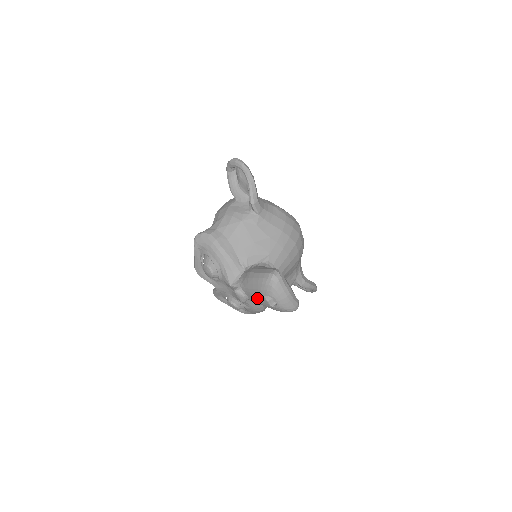
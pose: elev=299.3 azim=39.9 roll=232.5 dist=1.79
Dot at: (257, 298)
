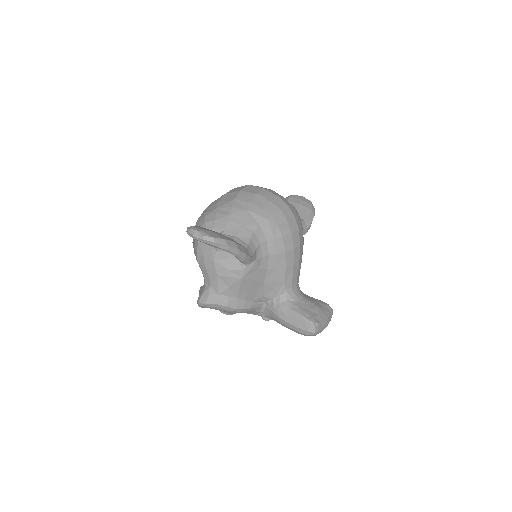
Dot at: occluded
